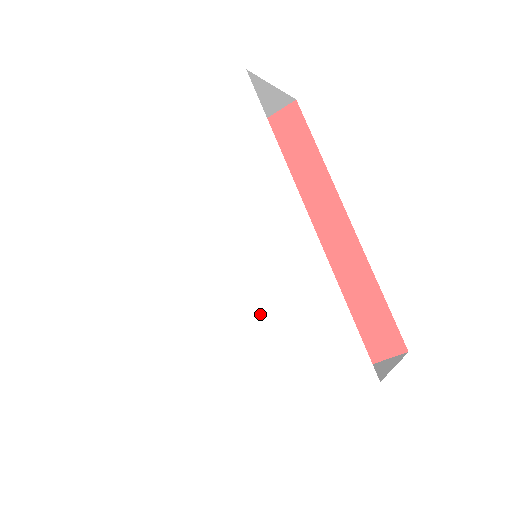
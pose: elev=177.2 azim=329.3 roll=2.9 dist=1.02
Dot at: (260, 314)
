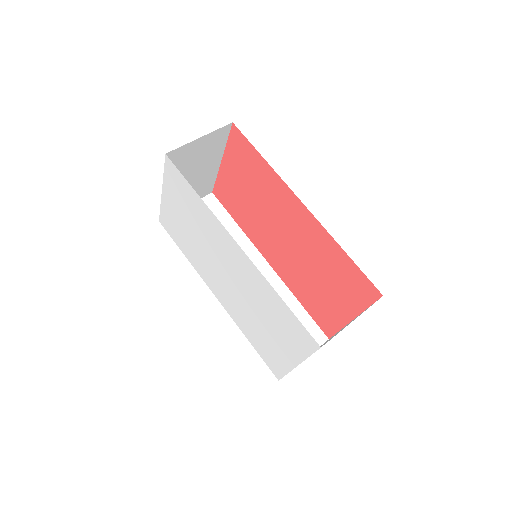
Dot at: (255, 308)
